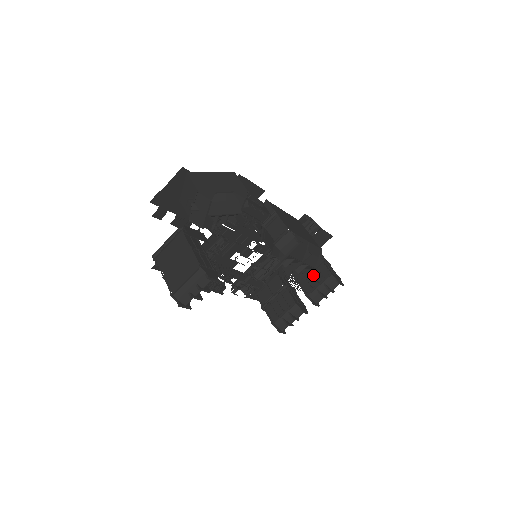
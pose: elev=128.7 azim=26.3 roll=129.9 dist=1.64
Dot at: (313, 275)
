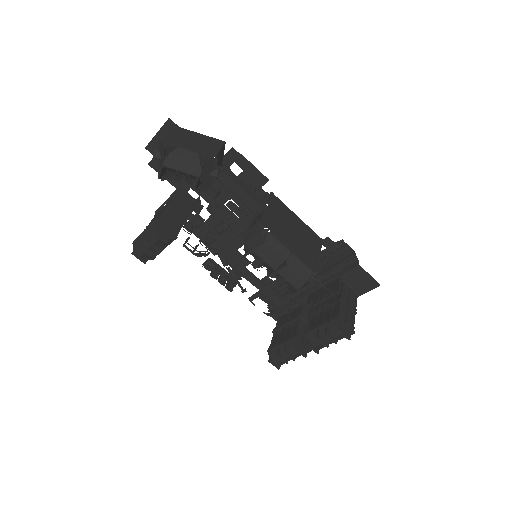
Dot at: (325, 313)
